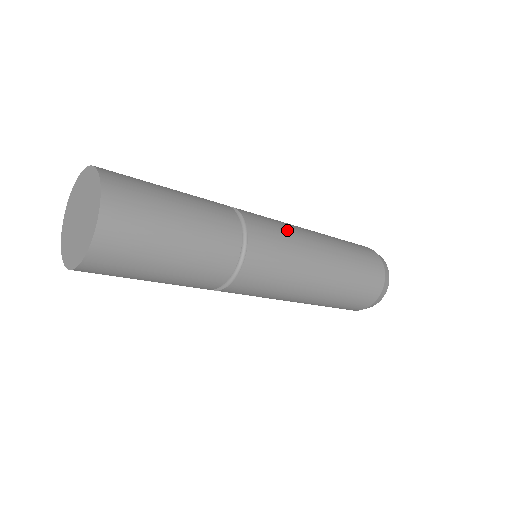
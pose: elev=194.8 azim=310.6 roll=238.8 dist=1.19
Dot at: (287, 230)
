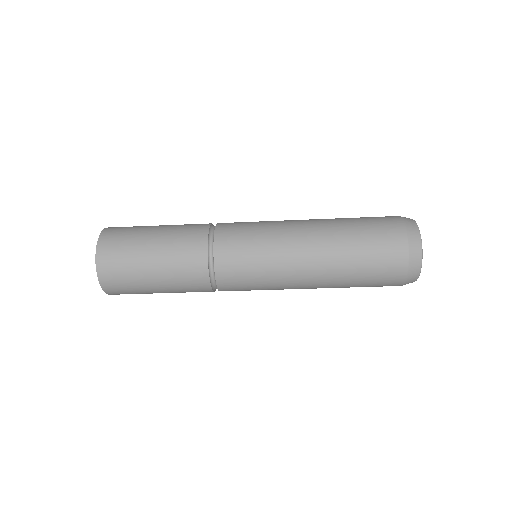
Dot at: (263, 241)
